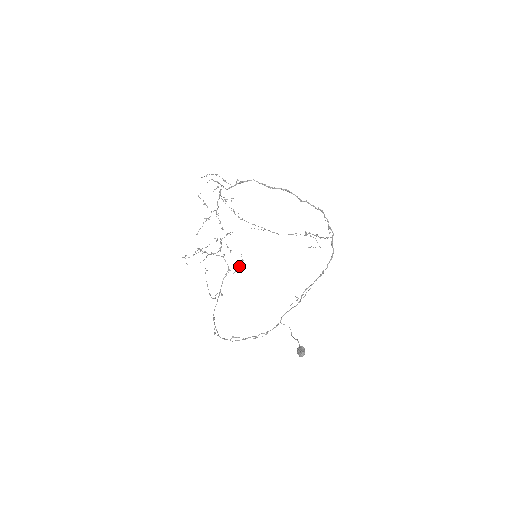
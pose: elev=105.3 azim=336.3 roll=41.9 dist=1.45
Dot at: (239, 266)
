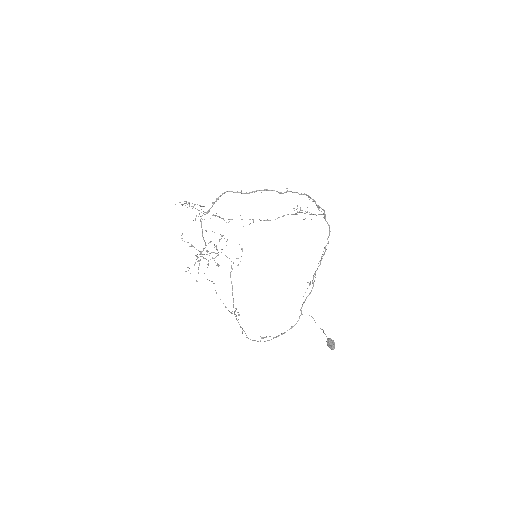
Dot at: (241, 256)
